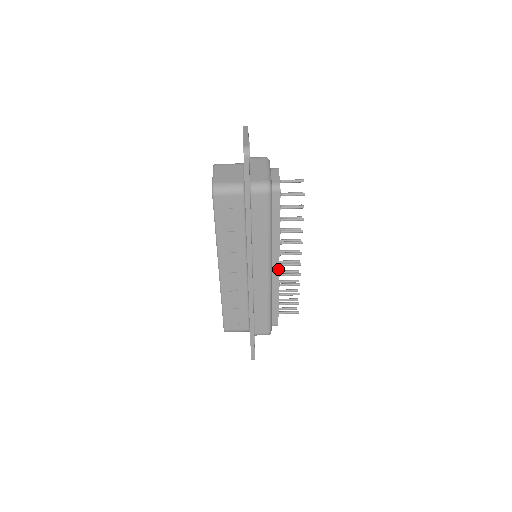
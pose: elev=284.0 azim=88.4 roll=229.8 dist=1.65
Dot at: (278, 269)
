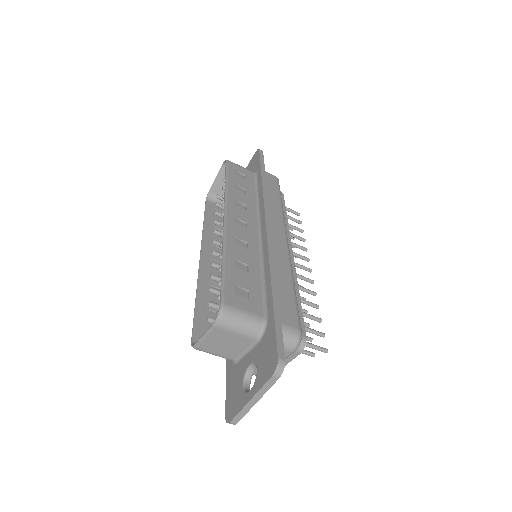
Dot at: occluded
